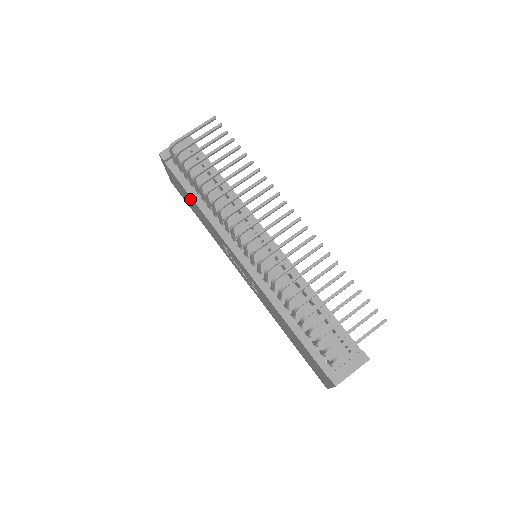
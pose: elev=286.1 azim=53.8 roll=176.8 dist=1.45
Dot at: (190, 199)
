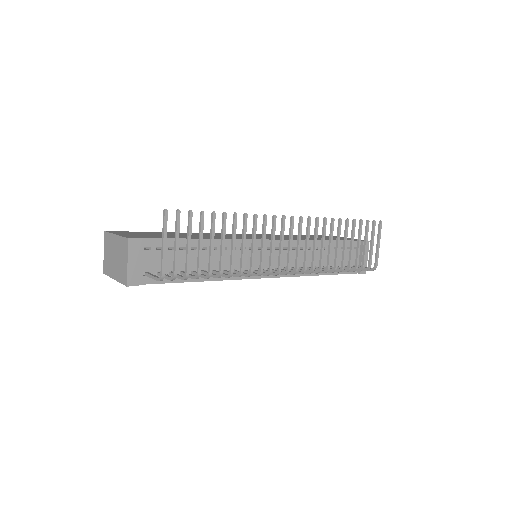
Dot at: occluded
